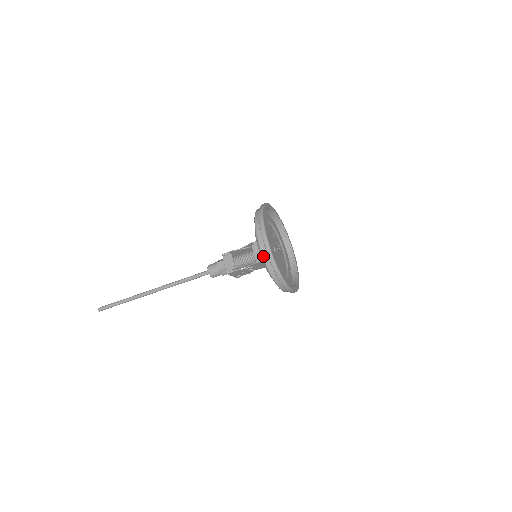
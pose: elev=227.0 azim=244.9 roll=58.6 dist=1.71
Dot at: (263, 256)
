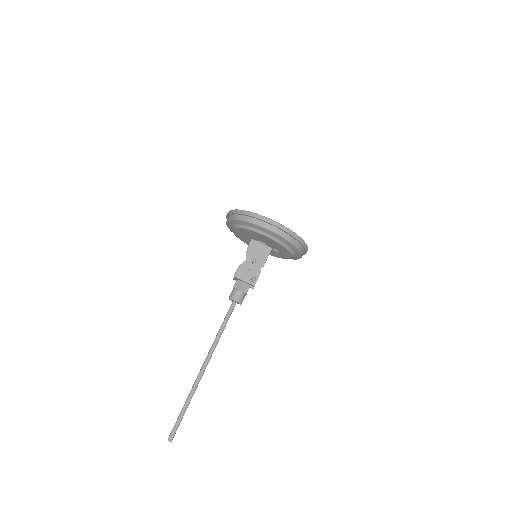
Dot at: (229, 219)
